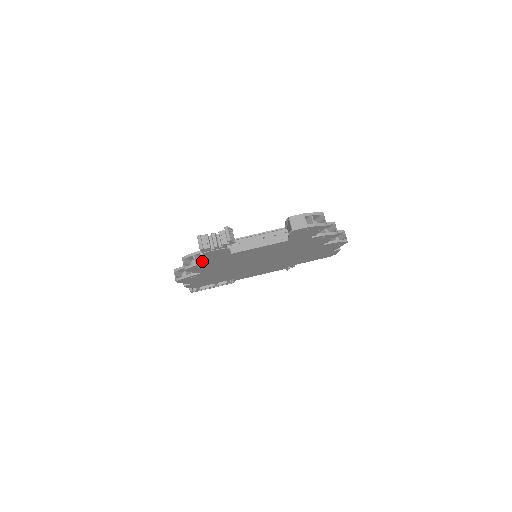
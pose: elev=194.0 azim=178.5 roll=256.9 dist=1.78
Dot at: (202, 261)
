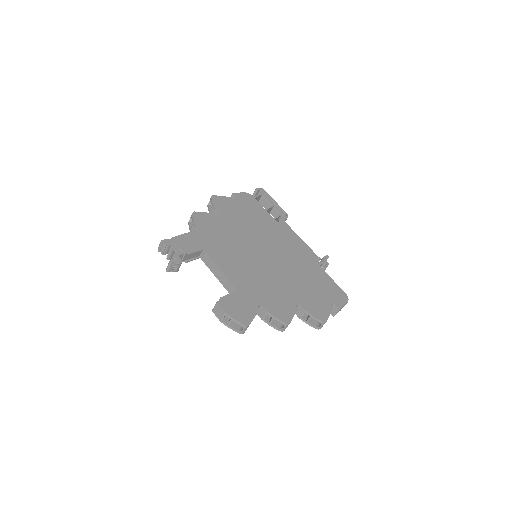
Dot at: occluded
